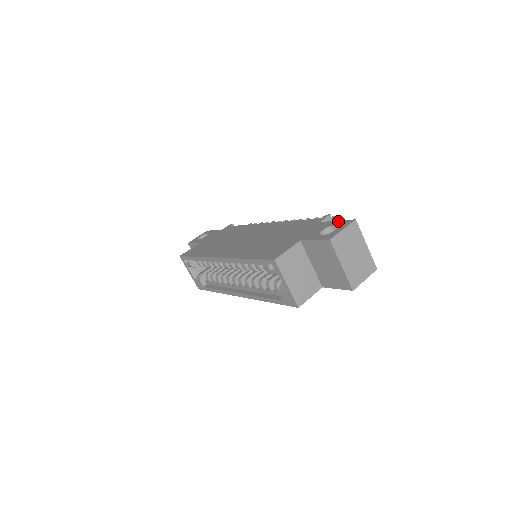
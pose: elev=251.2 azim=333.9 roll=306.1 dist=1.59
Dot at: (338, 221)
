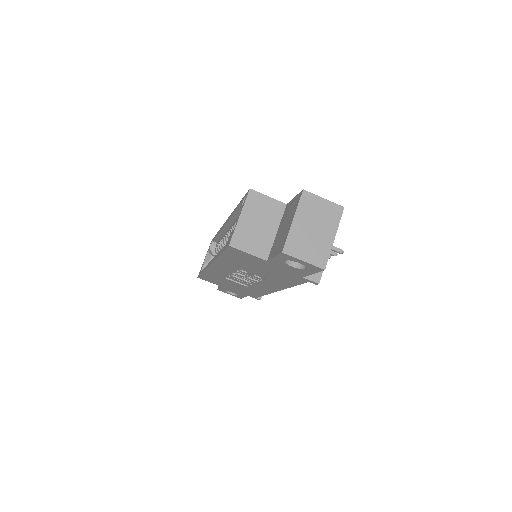
Dot at: occluded
